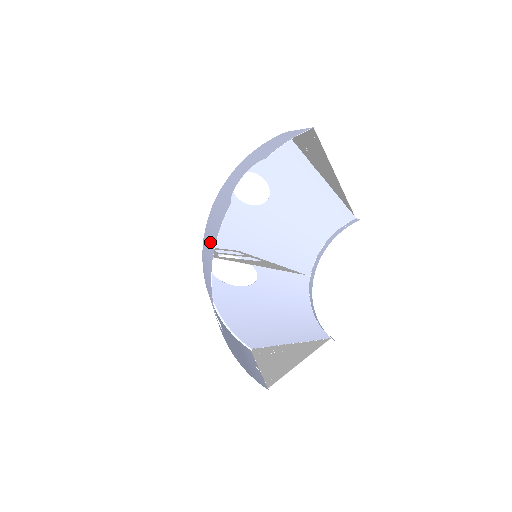
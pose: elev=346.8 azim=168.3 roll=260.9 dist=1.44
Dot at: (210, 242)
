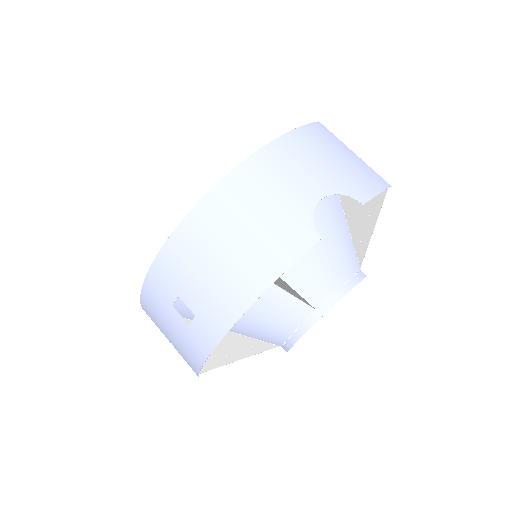
Dot at: (253, 247)
